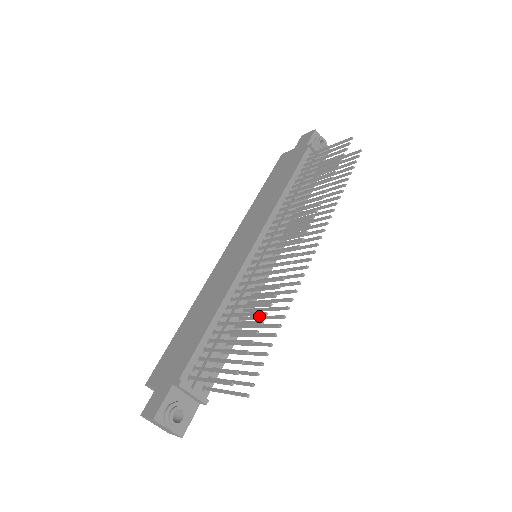
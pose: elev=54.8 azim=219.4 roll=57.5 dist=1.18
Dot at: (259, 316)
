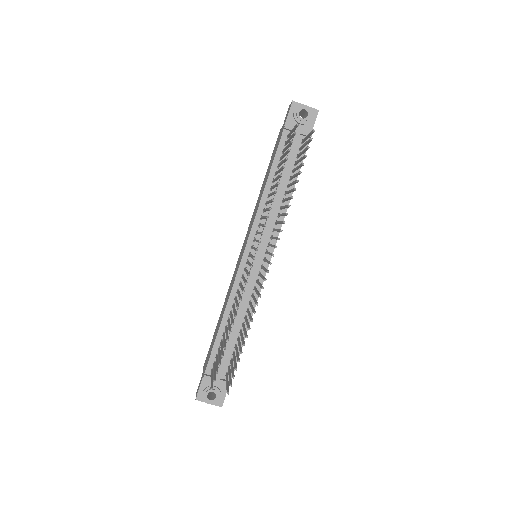
Dot at: (246, 321)
